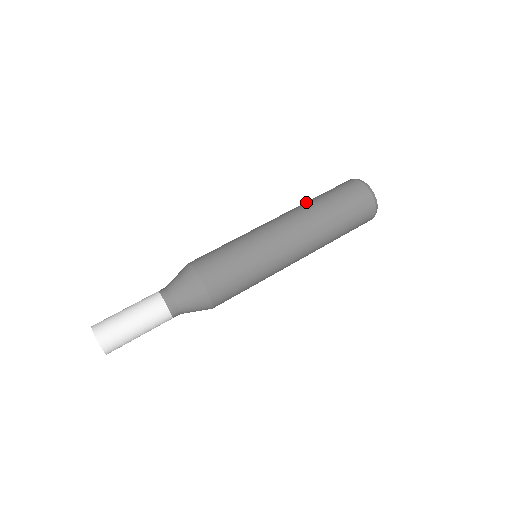
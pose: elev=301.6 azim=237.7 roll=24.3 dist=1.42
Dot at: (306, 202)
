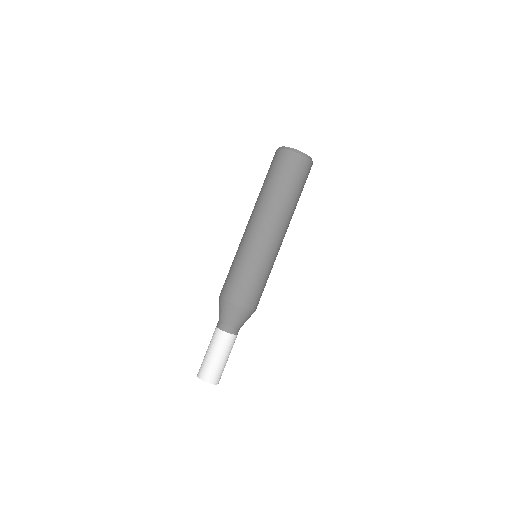
Dot at: (266, 195)
